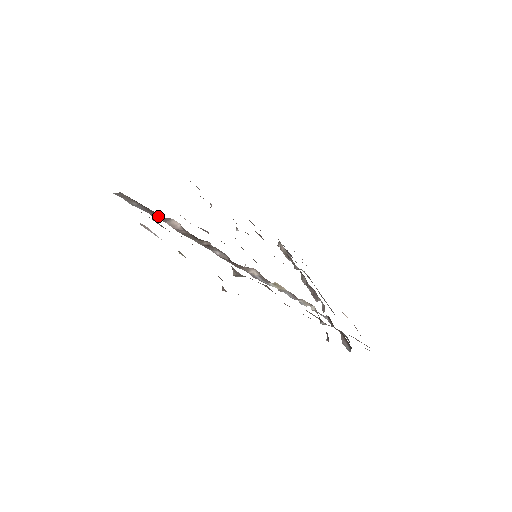
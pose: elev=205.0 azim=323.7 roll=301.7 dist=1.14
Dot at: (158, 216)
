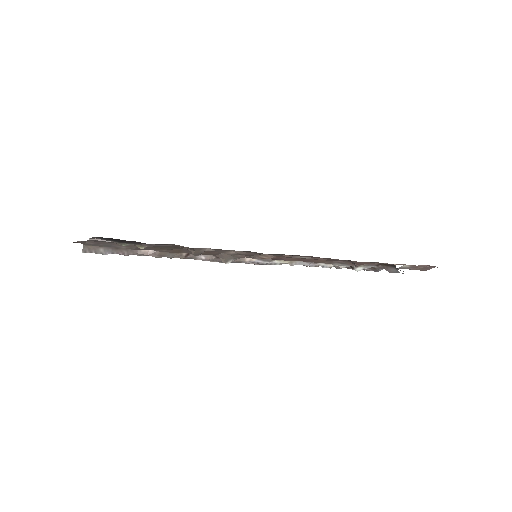
Dot at: (127, 250)
